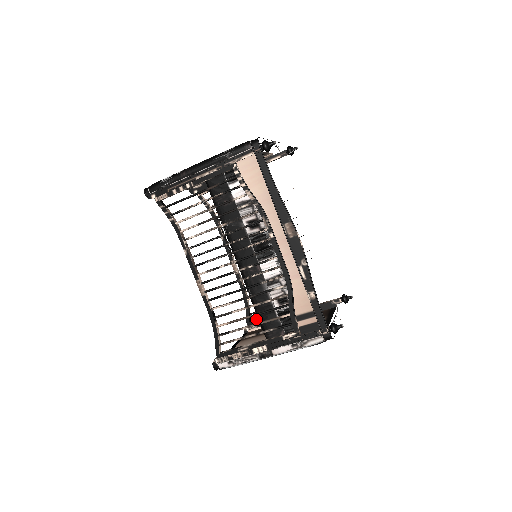
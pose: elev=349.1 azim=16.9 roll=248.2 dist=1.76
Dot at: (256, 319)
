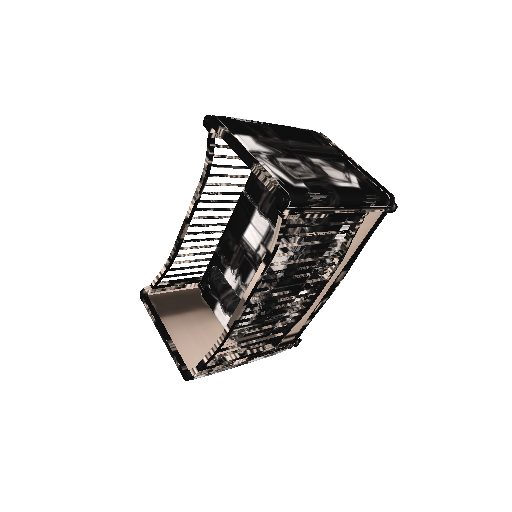
Dot at: (164, 283)
